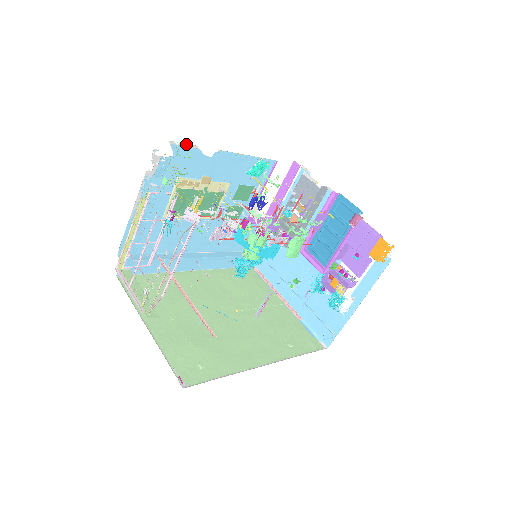
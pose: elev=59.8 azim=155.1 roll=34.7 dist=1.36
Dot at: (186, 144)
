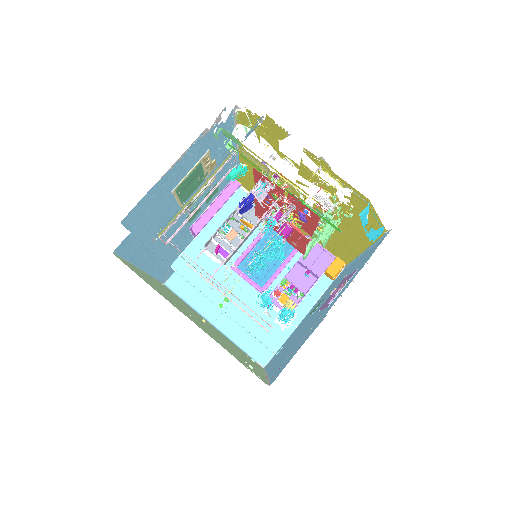
Dot at: (236, 117)
